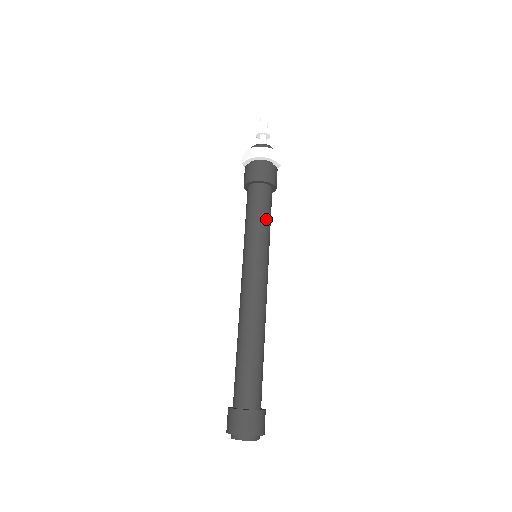
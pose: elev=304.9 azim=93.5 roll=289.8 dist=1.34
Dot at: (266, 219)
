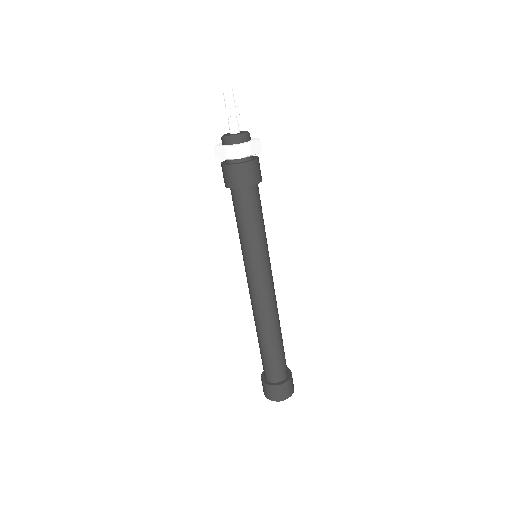
Dot at: (259, 223)
